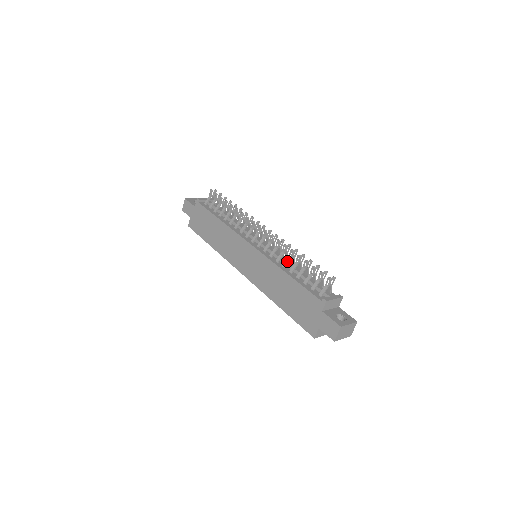
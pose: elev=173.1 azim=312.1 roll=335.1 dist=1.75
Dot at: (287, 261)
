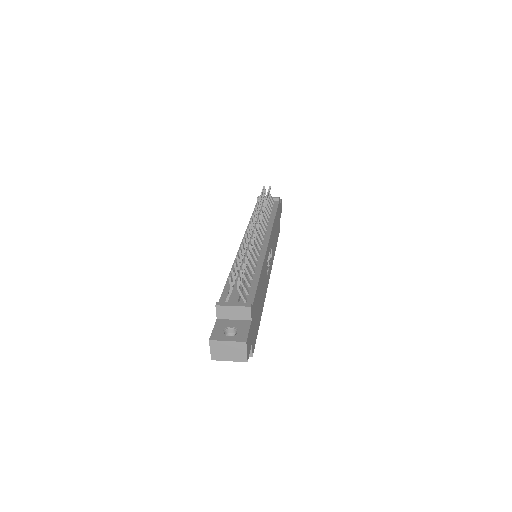
Dot at: occluded
